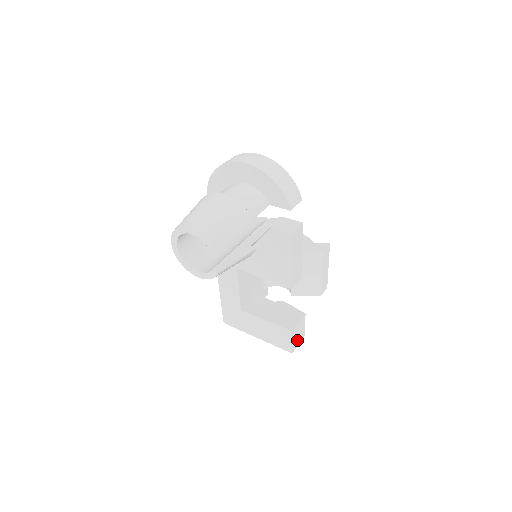
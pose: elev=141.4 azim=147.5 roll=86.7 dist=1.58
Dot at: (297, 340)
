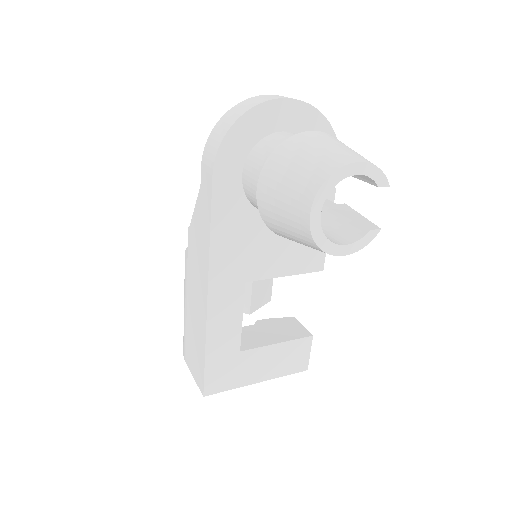
Dot at: occluded
